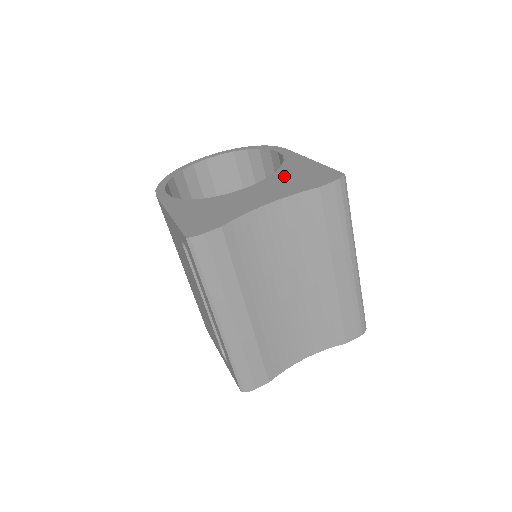
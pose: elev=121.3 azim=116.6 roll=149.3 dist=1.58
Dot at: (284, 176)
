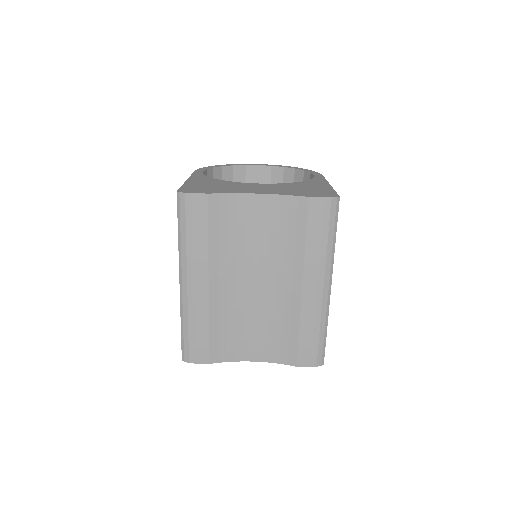
Dot at: (294, 186)
